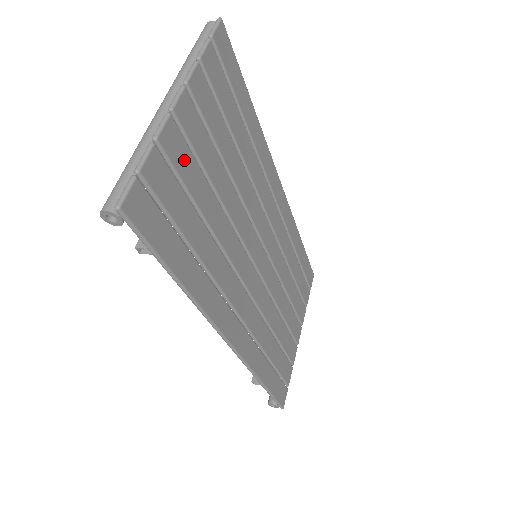
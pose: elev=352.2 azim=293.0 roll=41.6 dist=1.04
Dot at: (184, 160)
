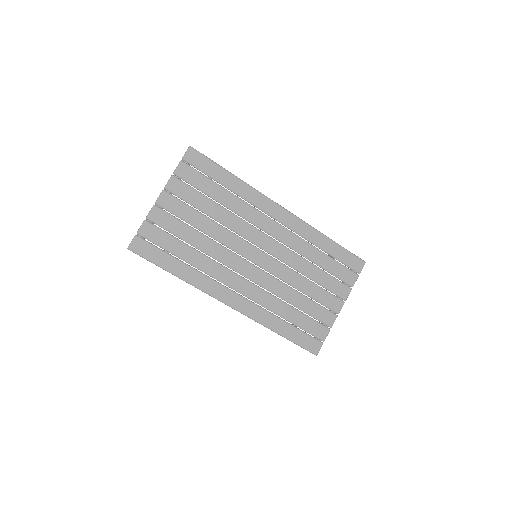
Dot at: (167, 221)
